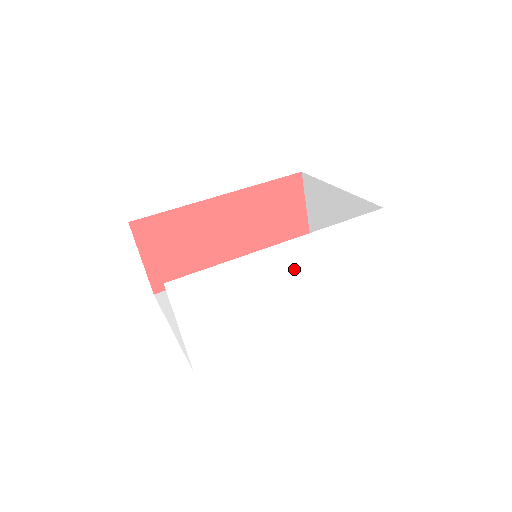
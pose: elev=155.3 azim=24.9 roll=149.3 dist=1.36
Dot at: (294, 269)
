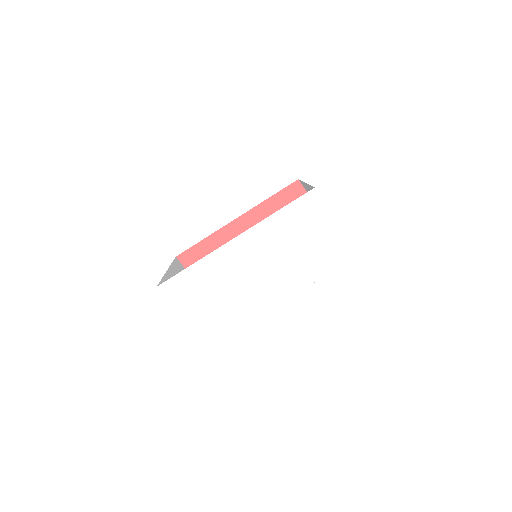
Dot at: (254, 256)
